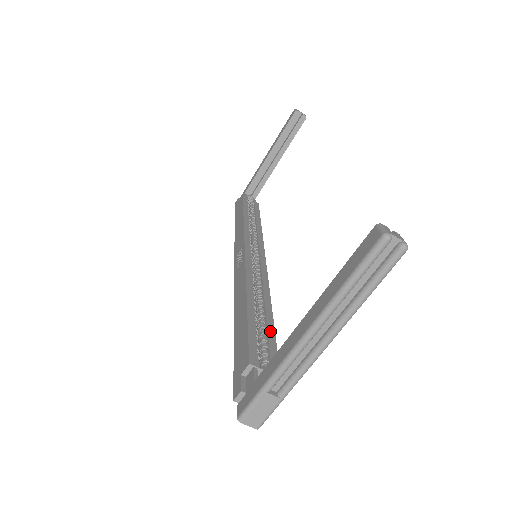
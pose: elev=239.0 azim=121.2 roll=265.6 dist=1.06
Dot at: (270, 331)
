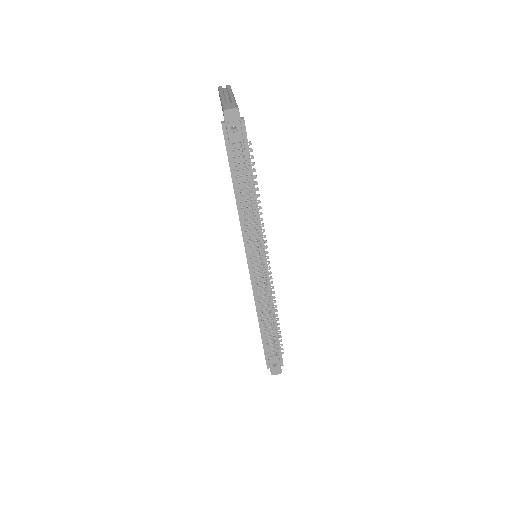
Dot at: occluded
